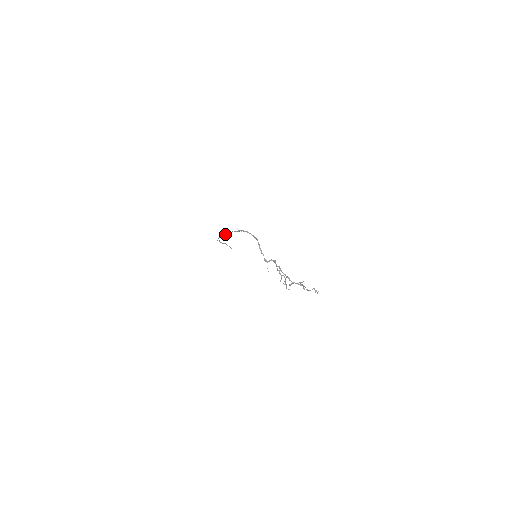
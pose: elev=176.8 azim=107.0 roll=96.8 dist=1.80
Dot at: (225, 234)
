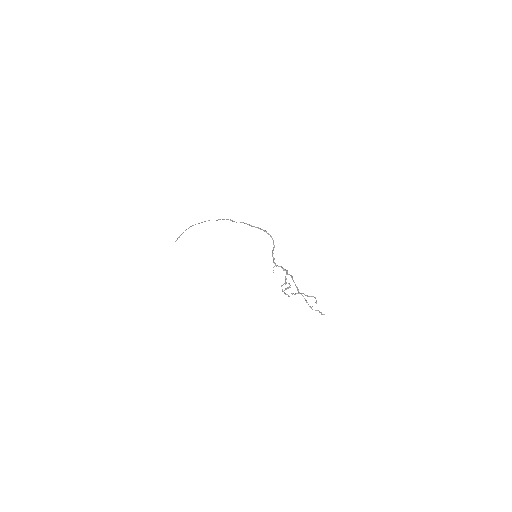
Dot at: (234, 221)
